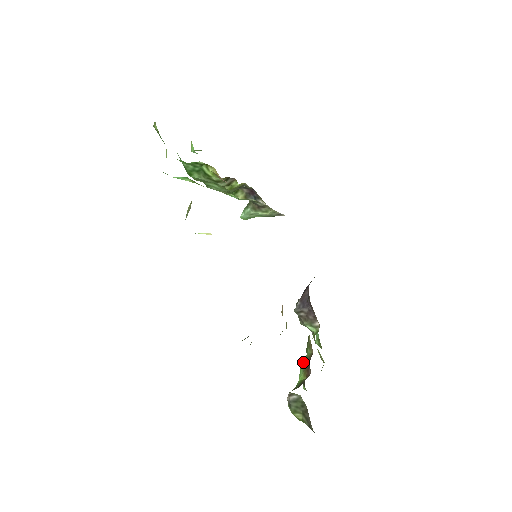
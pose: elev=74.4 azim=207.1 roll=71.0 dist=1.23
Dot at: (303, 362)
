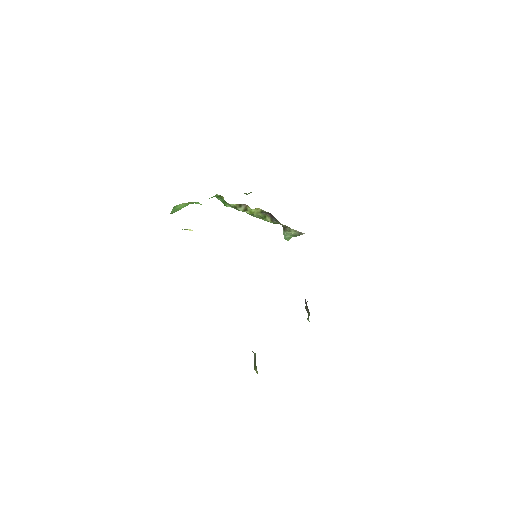
Dot at: occluded
